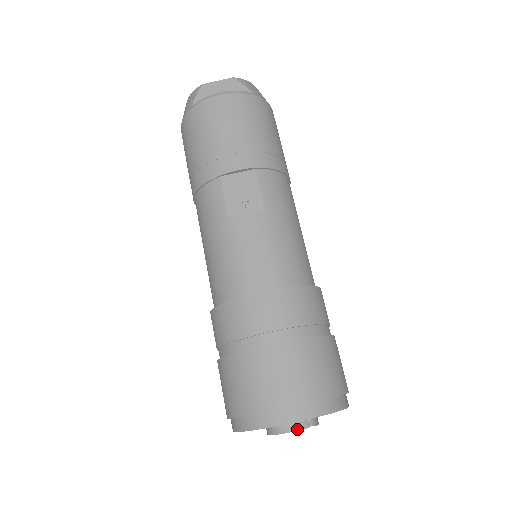
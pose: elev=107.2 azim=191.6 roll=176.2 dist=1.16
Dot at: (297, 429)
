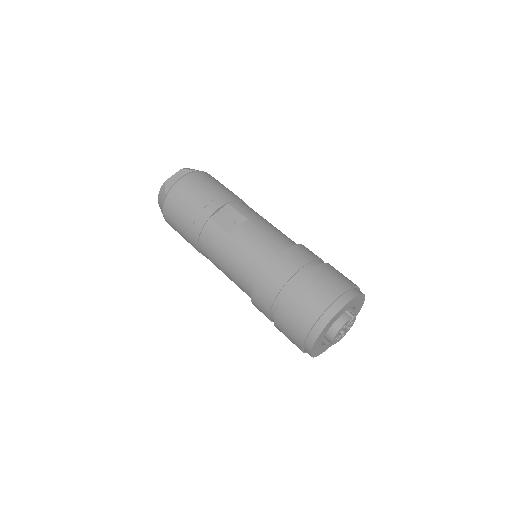
Dot at: (346, 321)
